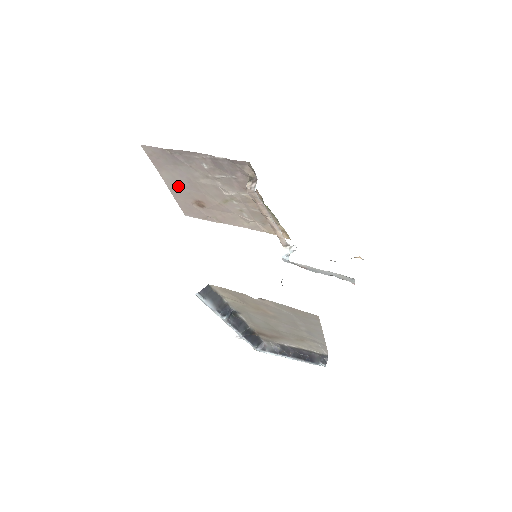
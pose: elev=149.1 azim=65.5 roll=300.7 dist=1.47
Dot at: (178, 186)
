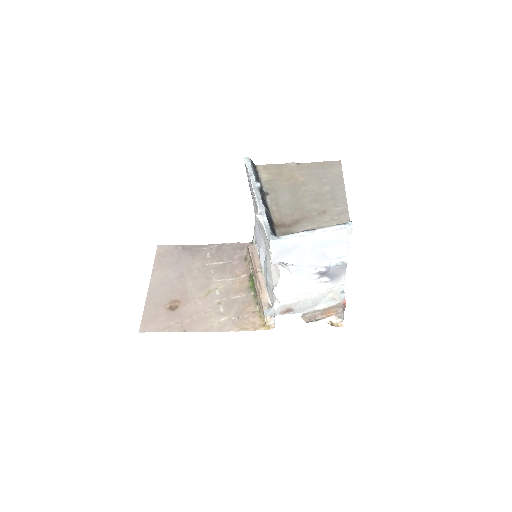
Dot at: (163, 286)
